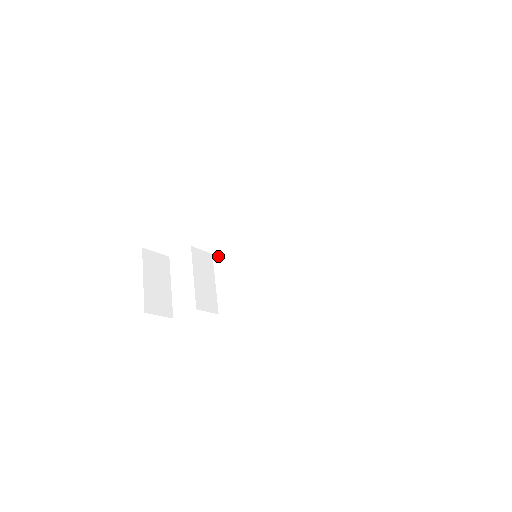
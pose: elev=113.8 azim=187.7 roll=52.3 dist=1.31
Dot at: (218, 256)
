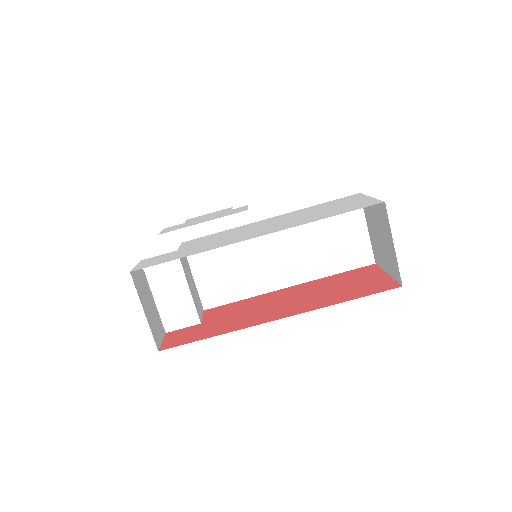
Dot at: occluded
